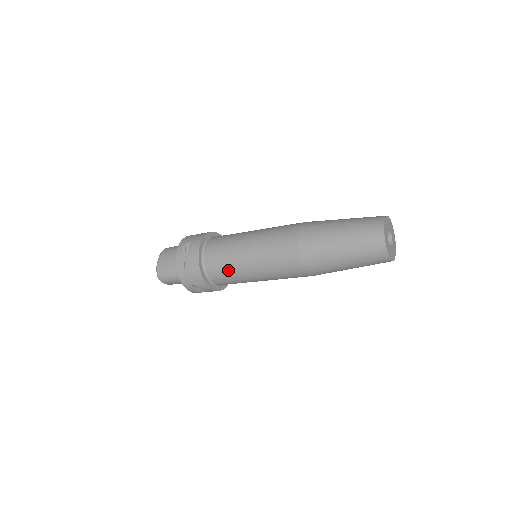
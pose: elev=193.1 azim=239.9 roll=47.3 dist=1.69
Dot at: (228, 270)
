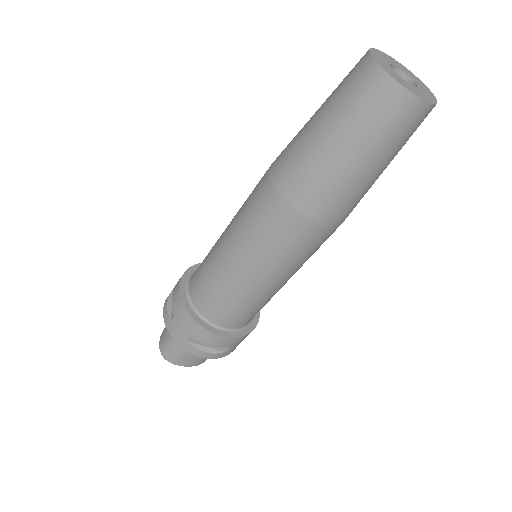
Dot at: (213, 284)
